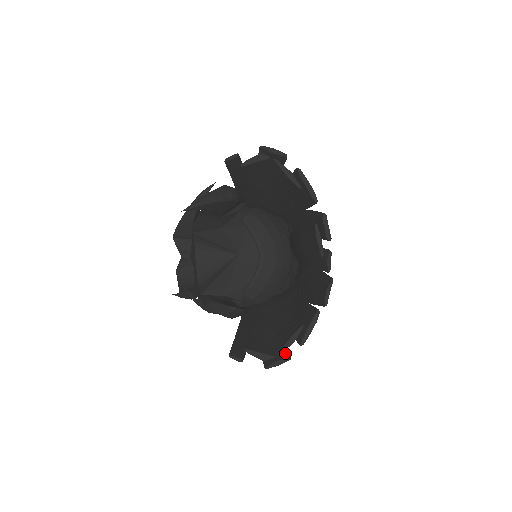
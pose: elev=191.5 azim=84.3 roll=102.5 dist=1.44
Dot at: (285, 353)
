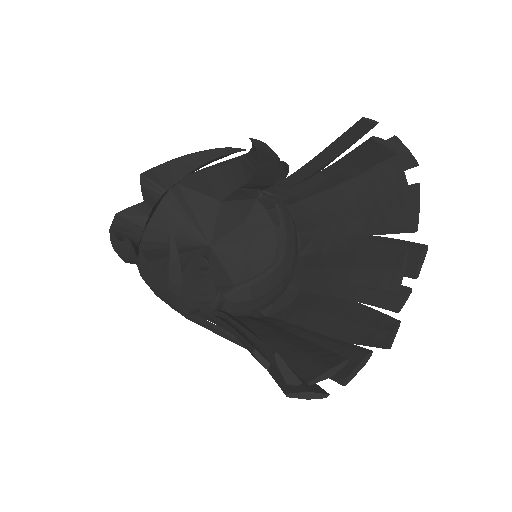
Dot at: (316, 386)
